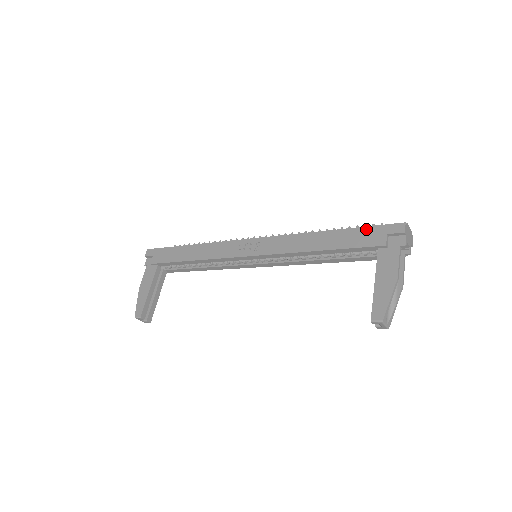
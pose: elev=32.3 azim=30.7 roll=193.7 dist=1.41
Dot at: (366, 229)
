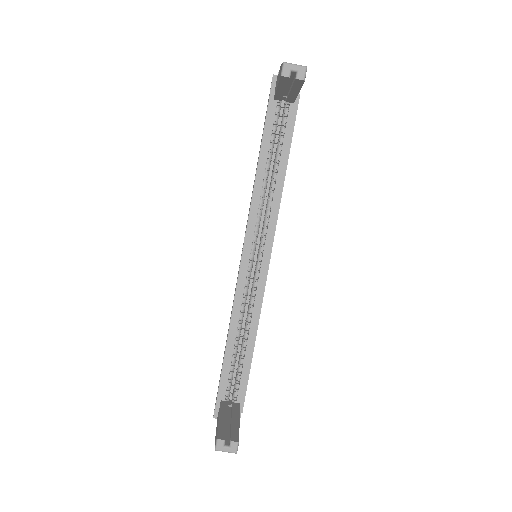
Dot at: (265, 116)
